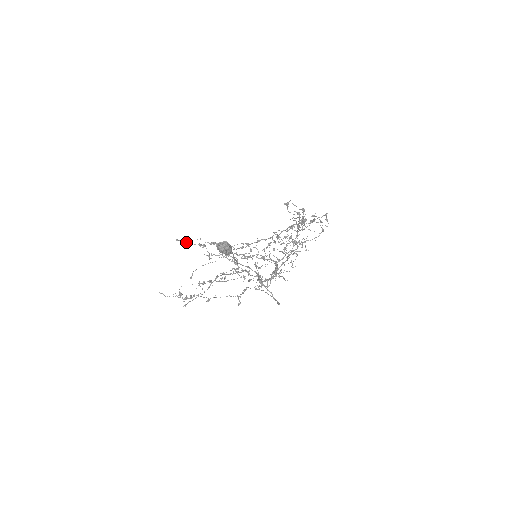
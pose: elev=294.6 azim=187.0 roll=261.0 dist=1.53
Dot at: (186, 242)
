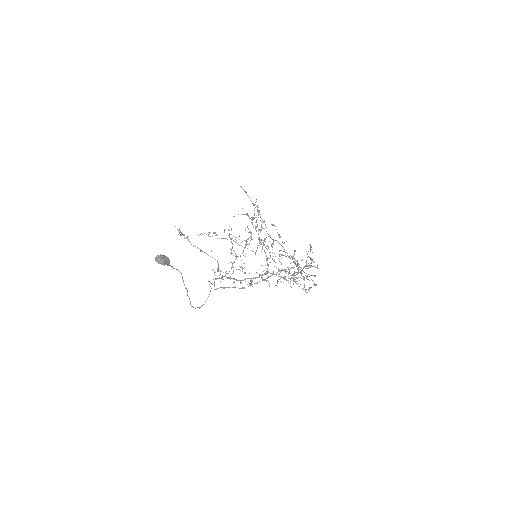
Dot at: occluded
